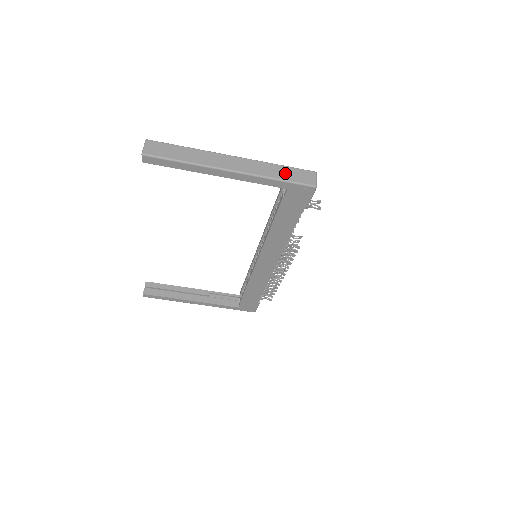
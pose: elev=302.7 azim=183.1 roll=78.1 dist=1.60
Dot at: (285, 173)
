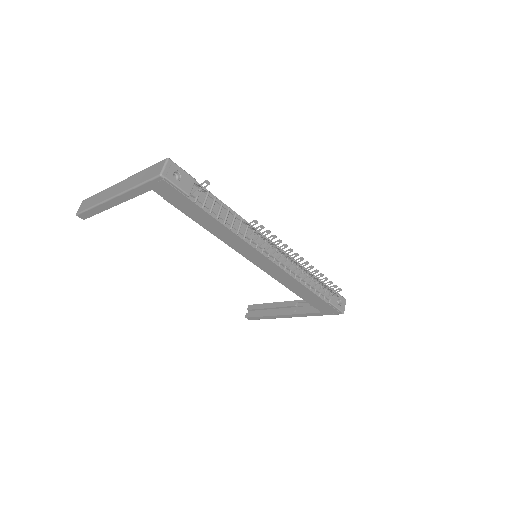
Dot at: (143, 176)
